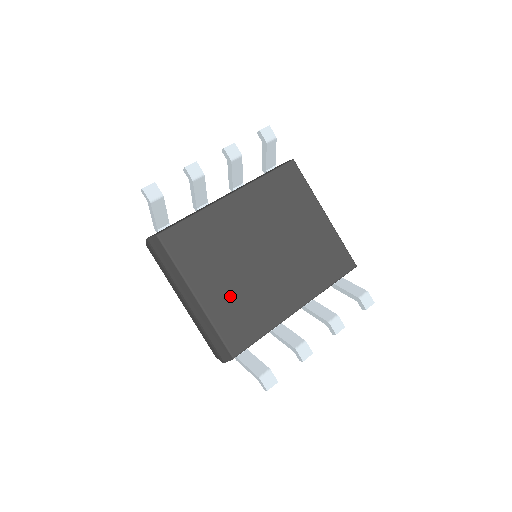
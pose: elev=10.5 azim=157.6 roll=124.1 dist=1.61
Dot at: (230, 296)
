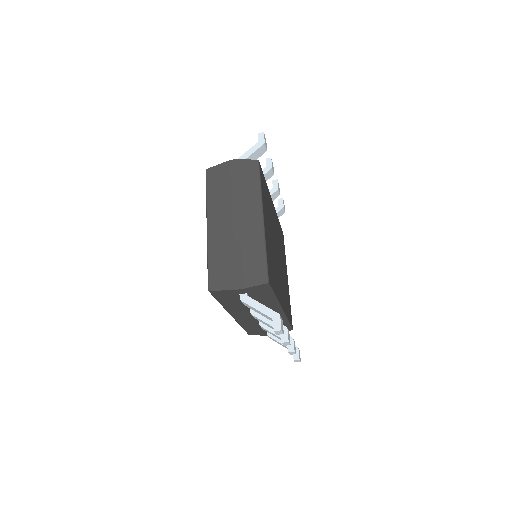
Dot at: (270, 246)
